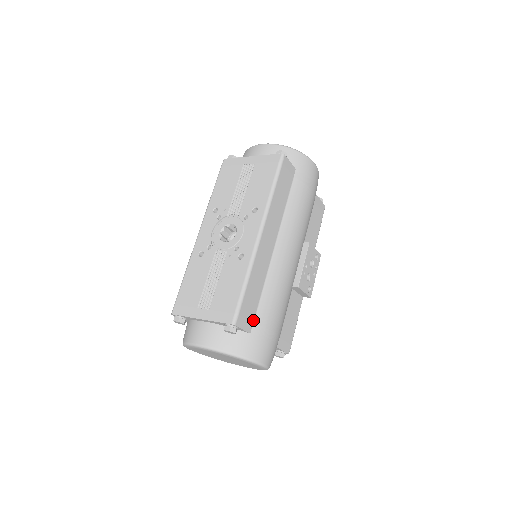
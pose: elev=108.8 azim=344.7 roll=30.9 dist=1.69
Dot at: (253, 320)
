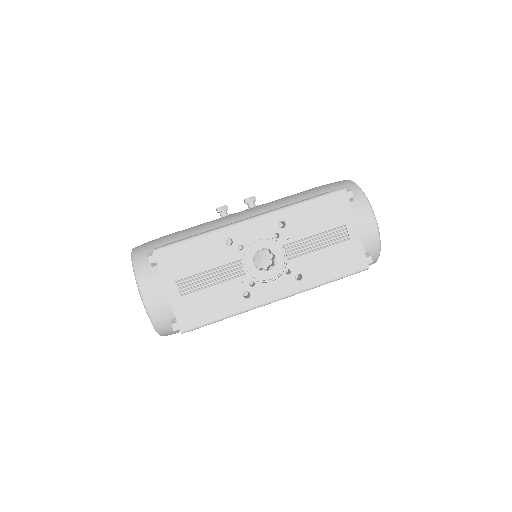
Dot at: occluded
